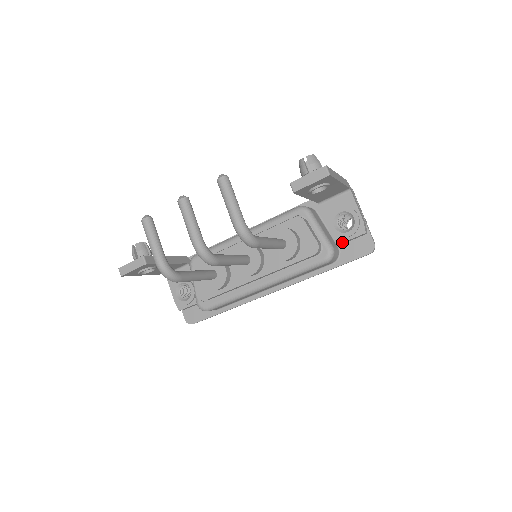
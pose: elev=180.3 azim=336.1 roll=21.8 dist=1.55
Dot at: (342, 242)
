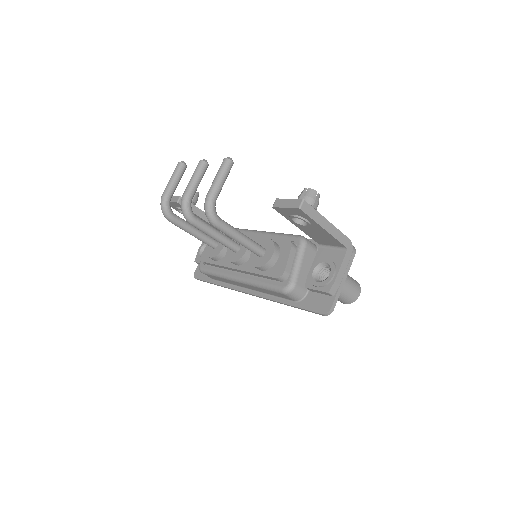
Dot at: (309, 287)
